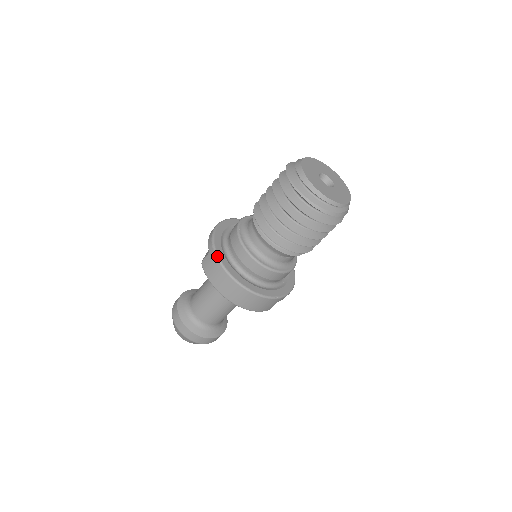
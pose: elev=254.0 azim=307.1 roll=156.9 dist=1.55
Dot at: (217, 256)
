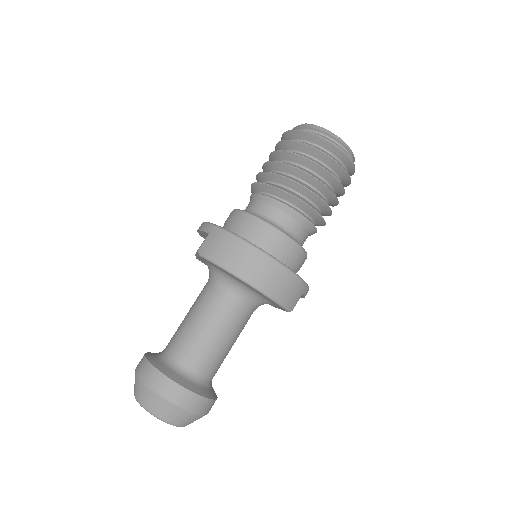
Dot at: (224, 228)
